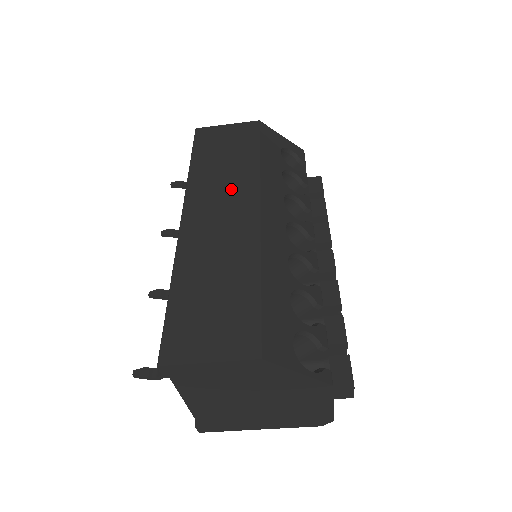
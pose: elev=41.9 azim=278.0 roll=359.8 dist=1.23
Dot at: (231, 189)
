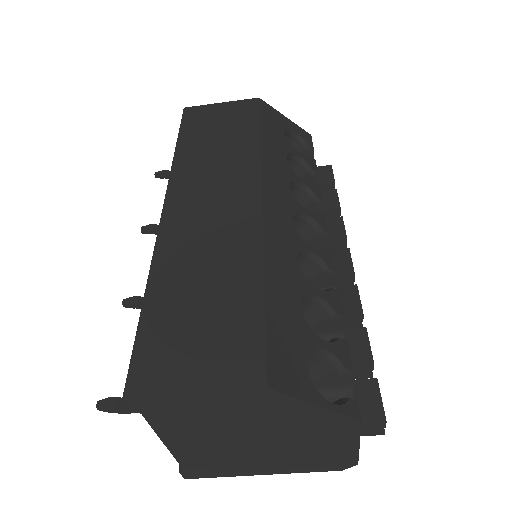
Dot at: (225, 173)
